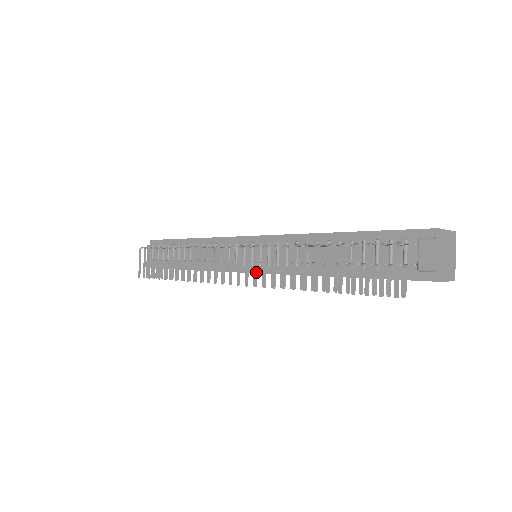
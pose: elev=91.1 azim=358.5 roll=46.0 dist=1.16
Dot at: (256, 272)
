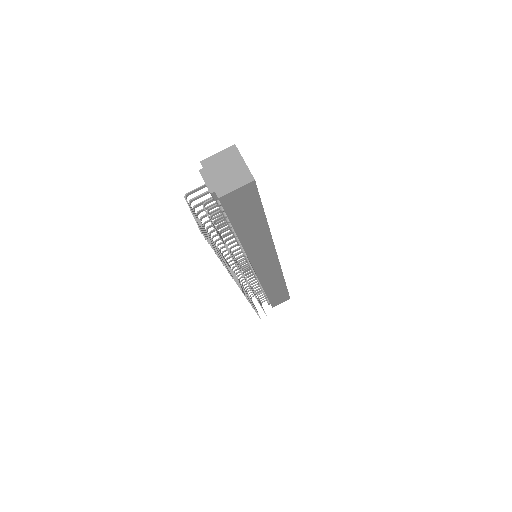
Dot at: occluded
